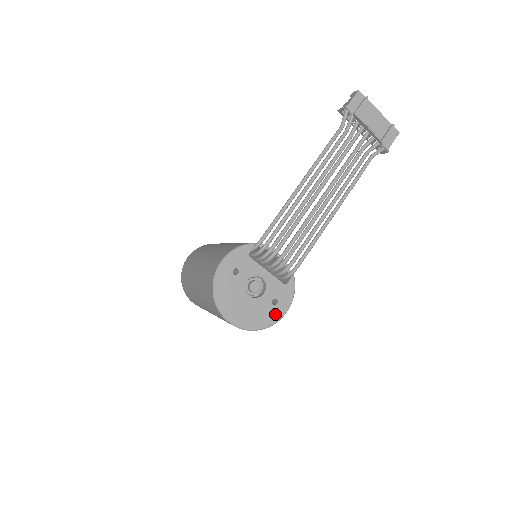
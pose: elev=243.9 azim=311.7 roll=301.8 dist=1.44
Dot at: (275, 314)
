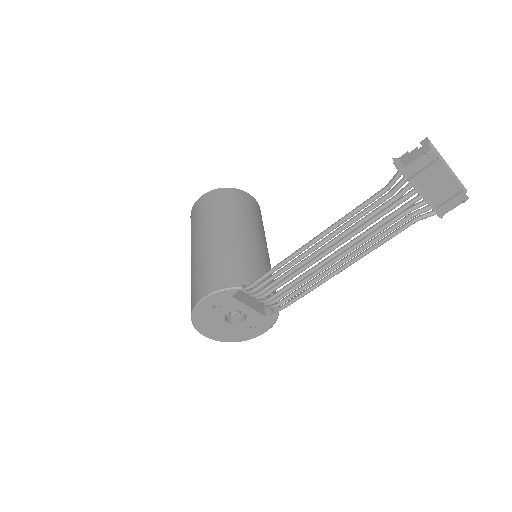
Dot at: (252, 334)
